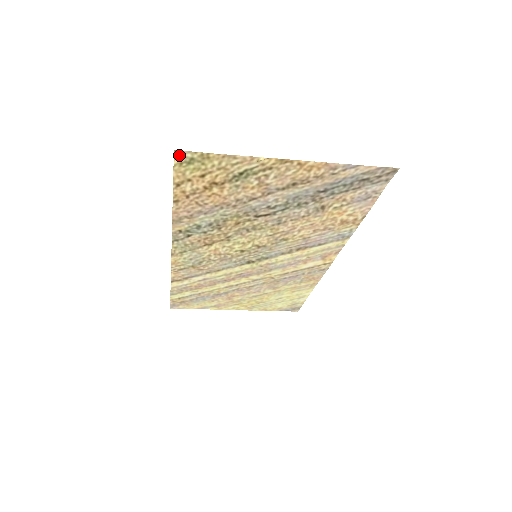
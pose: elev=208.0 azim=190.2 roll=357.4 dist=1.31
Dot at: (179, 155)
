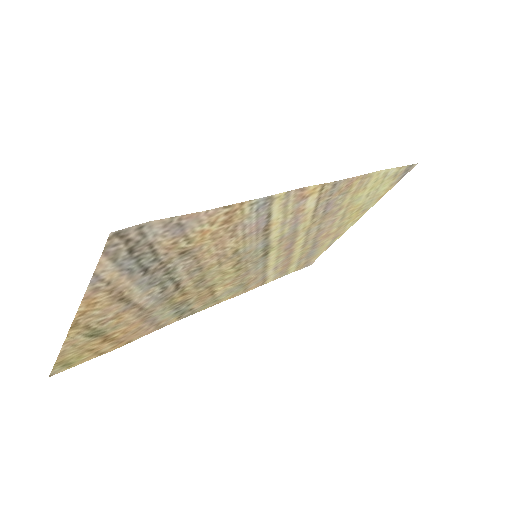
Dot at: (57, 372)
